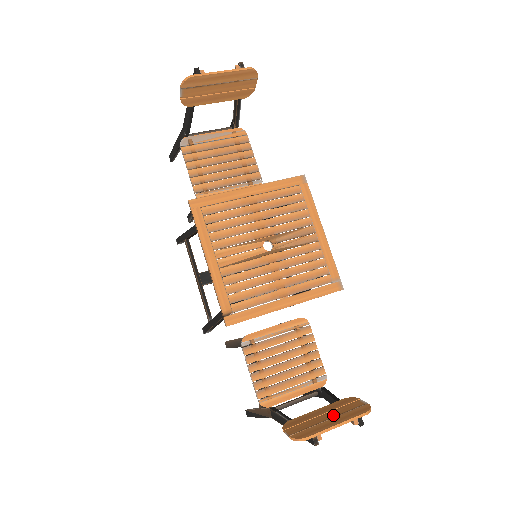
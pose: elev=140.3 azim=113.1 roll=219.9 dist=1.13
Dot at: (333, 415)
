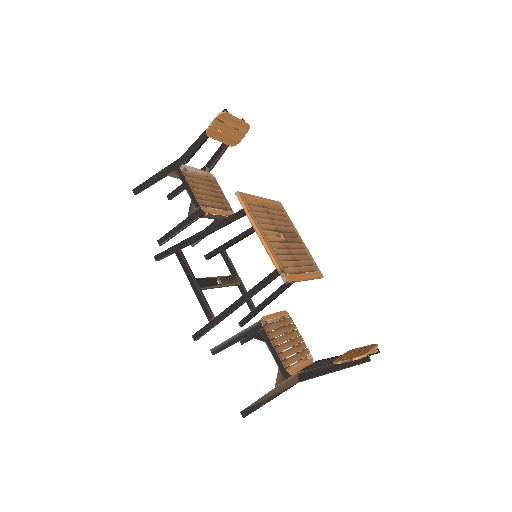
Dot at: (359, 351)
